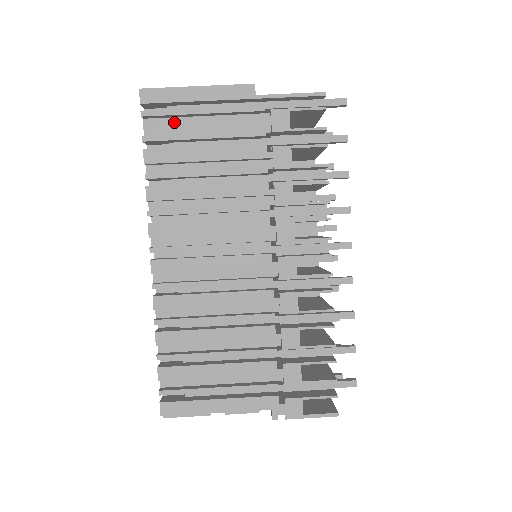
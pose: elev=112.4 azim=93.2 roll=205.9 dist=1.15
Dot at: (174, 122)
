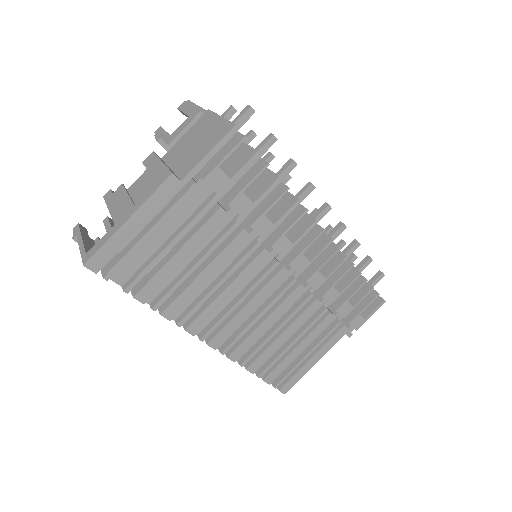
Dot at: (132, 256)
